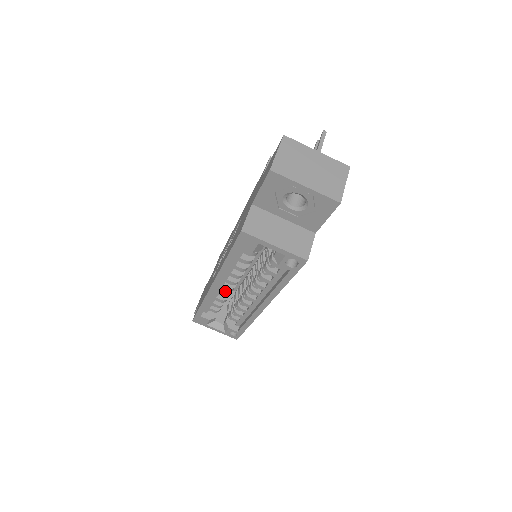
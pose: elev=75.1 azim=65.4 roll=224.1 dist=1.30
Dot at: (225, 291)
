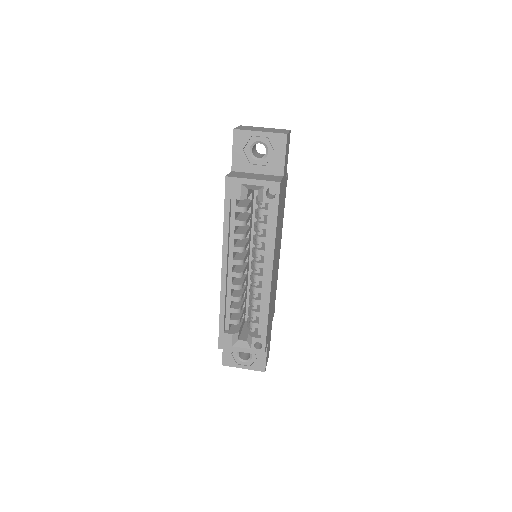
Dot at: (236, 283)
